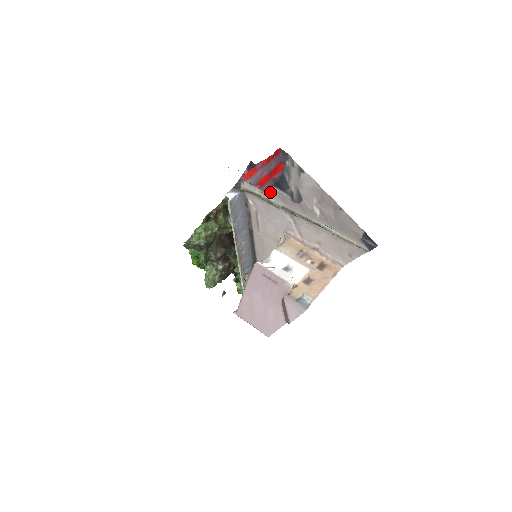
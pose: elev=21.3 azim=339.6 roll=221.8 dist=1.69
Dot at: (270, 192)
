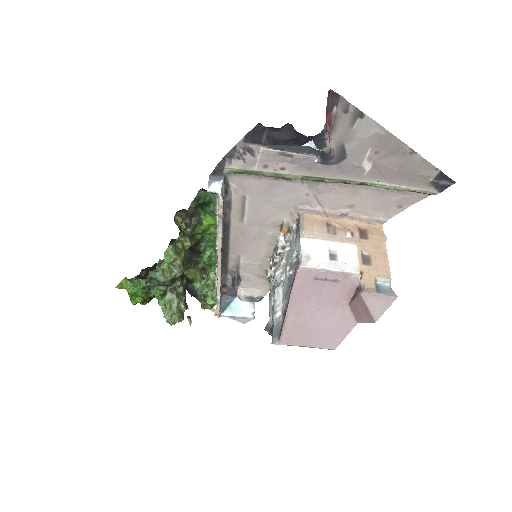
Dot at: (282, 162)
